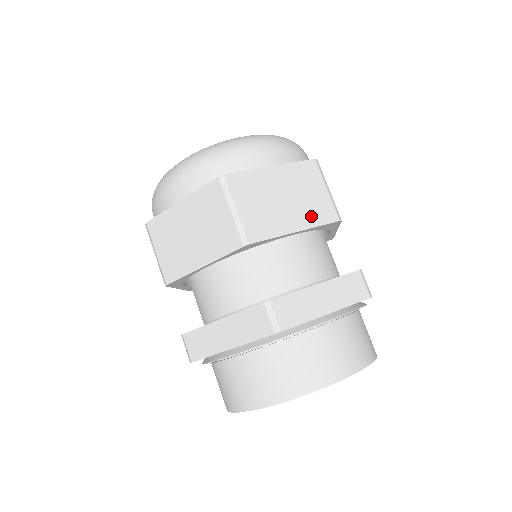
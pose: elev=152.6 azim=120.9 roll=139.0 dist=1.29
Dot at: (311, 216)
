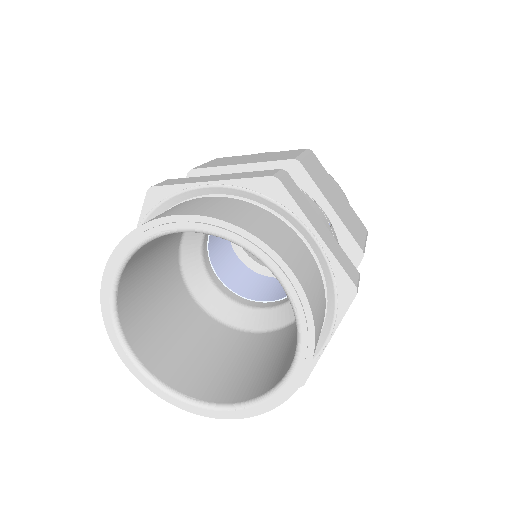
Dot at: (266, 160)
